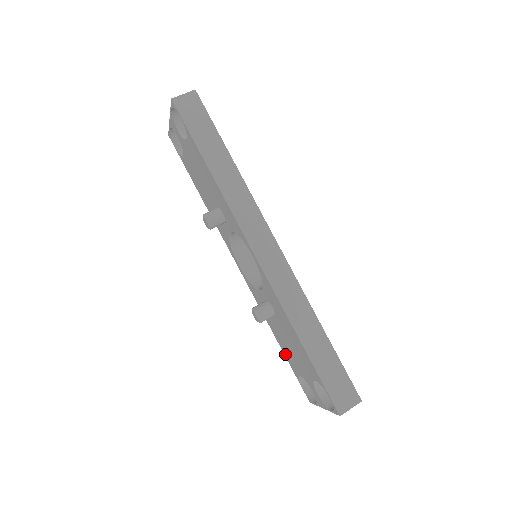
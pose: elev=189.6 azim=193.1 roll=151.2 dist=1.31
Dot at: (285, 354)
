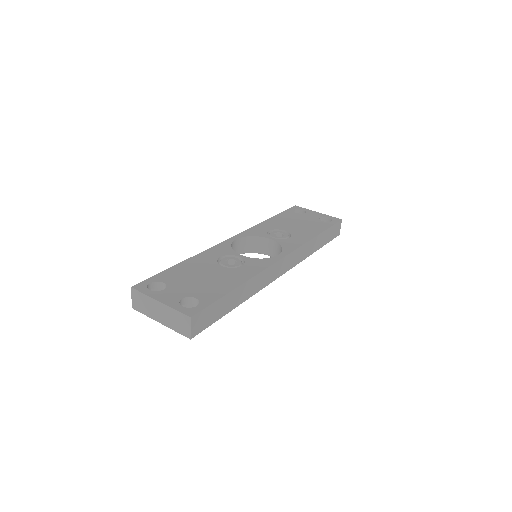
Dot at: occluded
